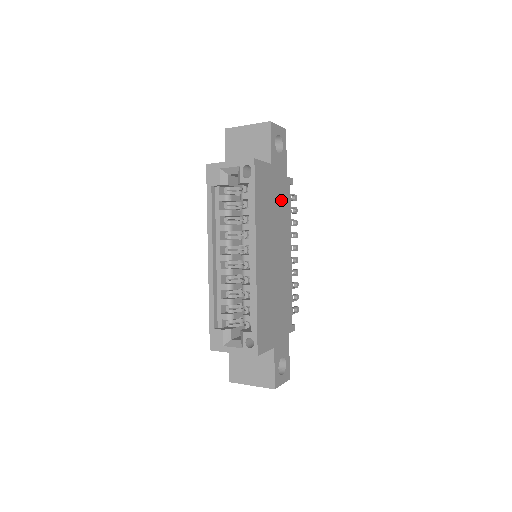
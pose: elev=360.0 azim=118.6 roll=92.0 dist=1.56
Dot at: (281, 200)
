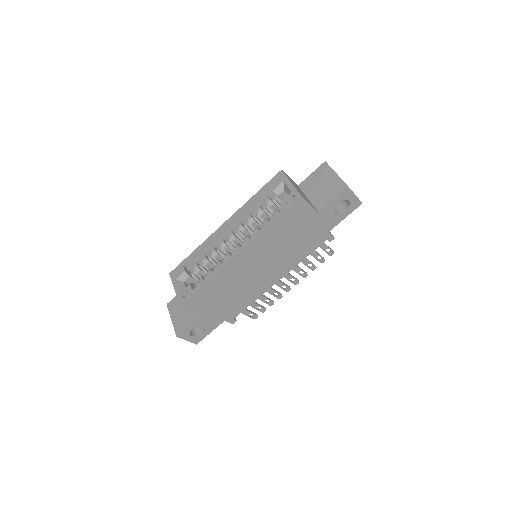
Dot at: (305, 241)
